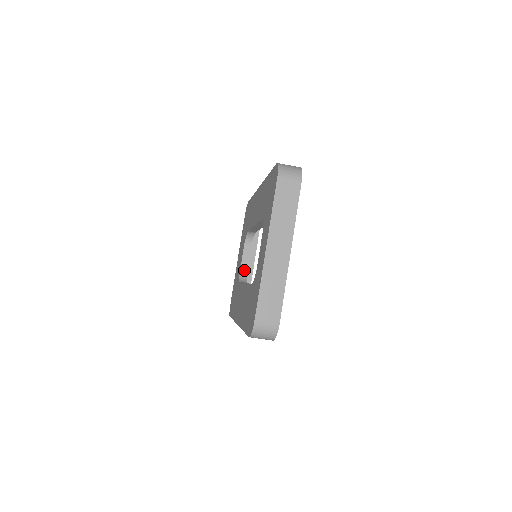
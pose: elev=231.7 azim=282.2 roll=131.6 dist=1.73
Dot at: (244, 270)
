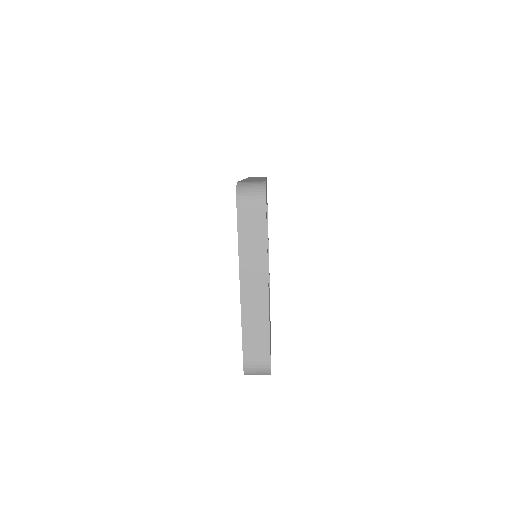
Dot at: occluded
